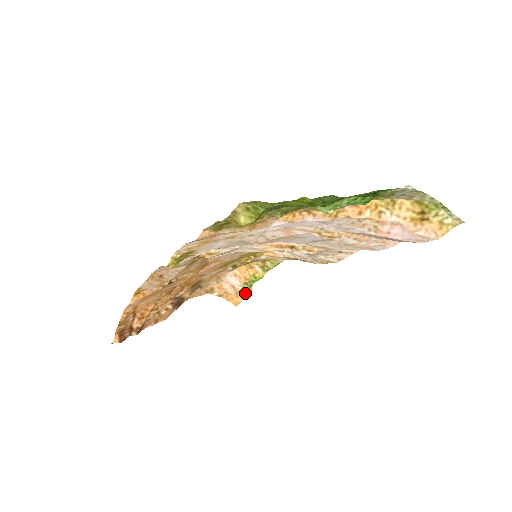
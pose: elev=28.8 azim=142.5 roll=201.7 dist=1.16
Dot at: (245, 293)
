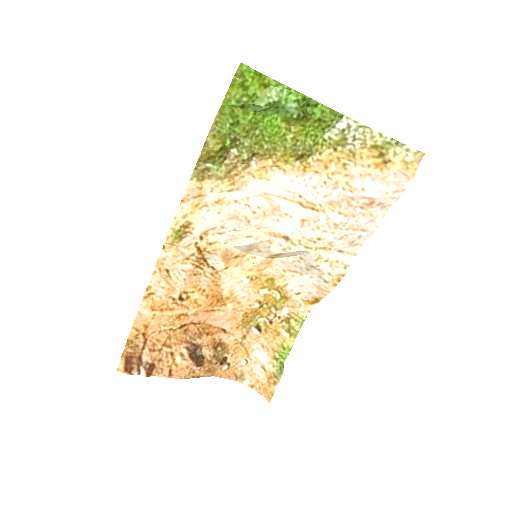
Dot at: (276, 375)
